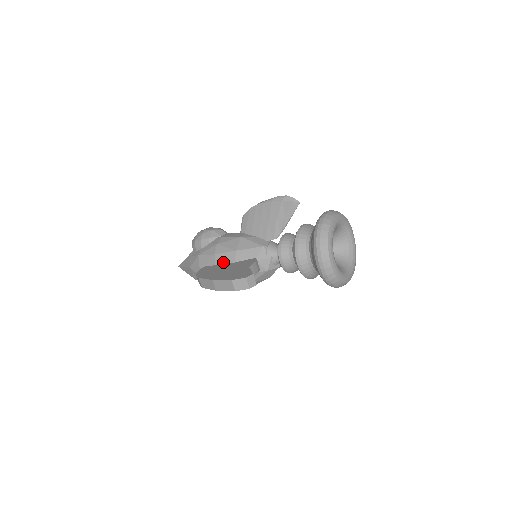
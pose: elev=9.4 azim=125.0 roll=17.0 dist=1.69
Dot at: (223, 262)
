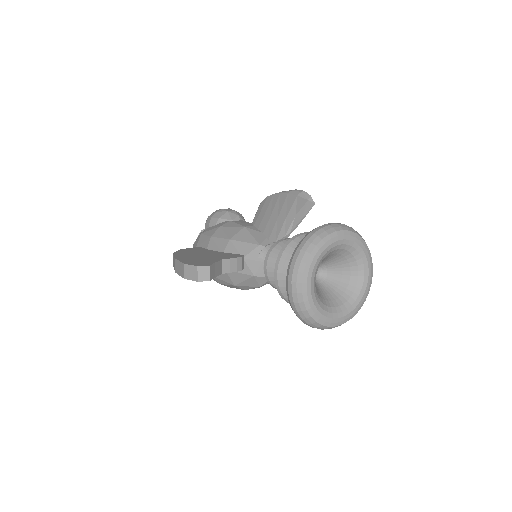
Dot at: (214, 248)
